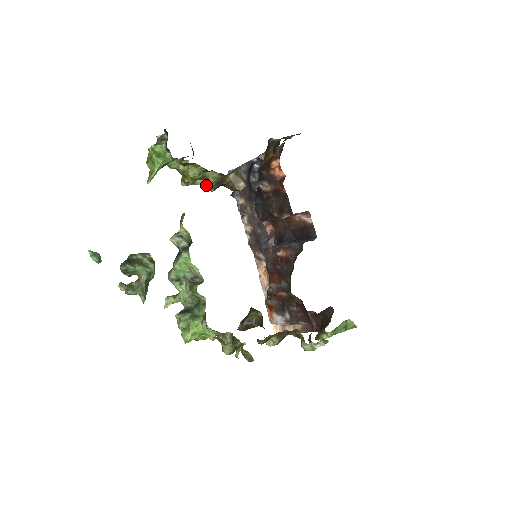
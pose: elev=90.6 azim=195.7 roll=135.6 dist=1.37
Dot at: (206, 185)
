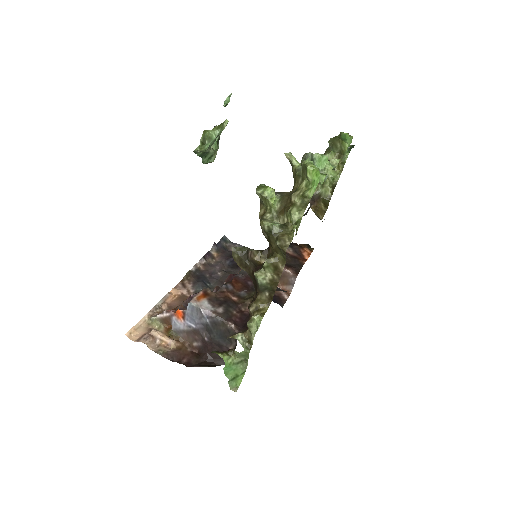
Dot at: occluded
